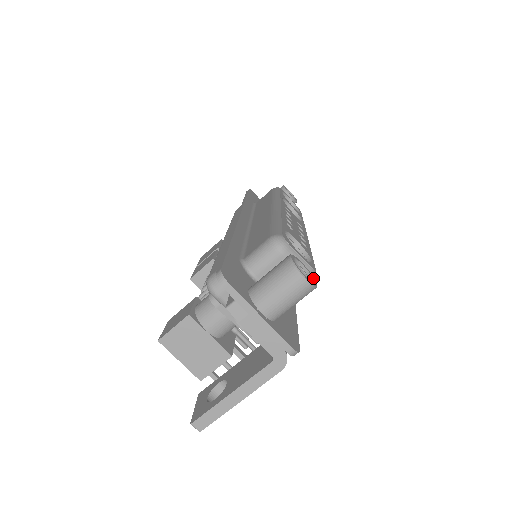
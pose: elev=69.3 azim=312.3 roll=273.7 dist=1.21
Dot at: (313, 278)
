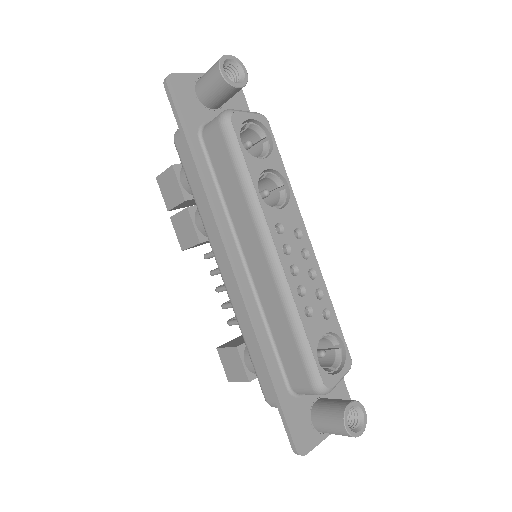
Dot at: (361, 407)
